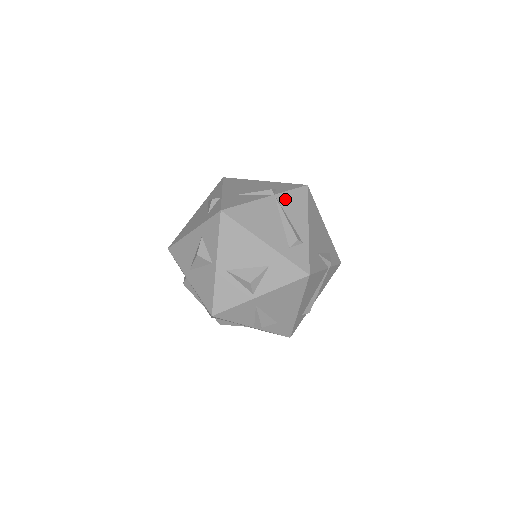
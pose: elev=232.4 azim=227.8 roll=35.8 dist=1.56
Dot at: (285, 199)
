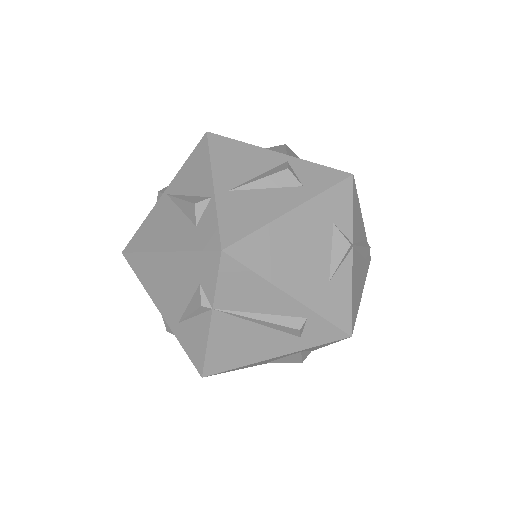
Dot at: (228, 299)
